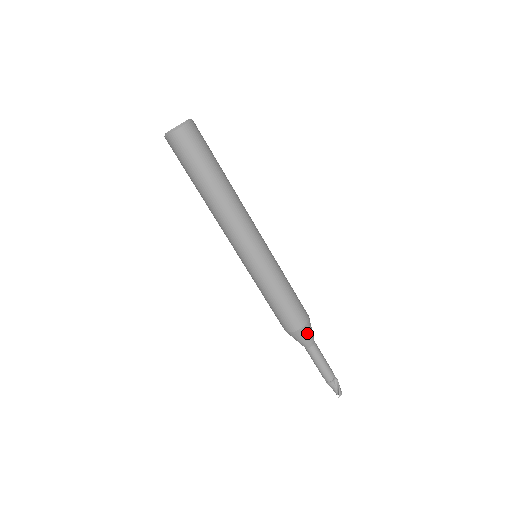
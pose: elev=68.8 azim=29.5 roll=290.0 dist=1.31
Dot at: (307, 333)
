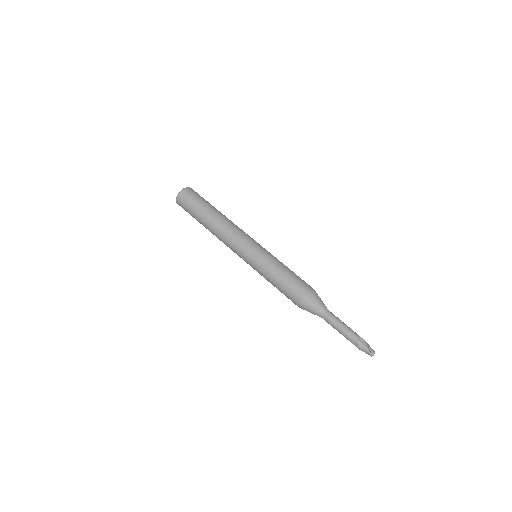
Dot at: (315, 300)
